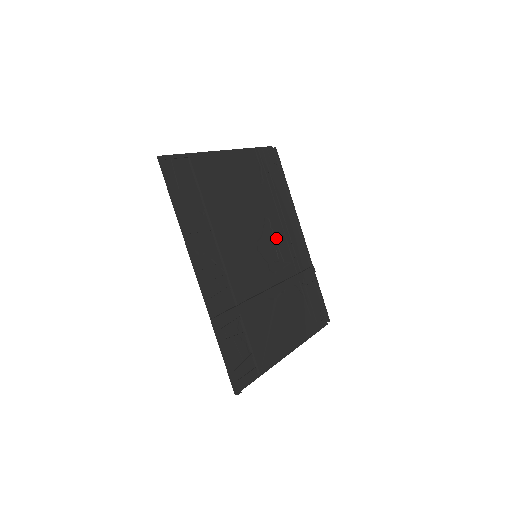
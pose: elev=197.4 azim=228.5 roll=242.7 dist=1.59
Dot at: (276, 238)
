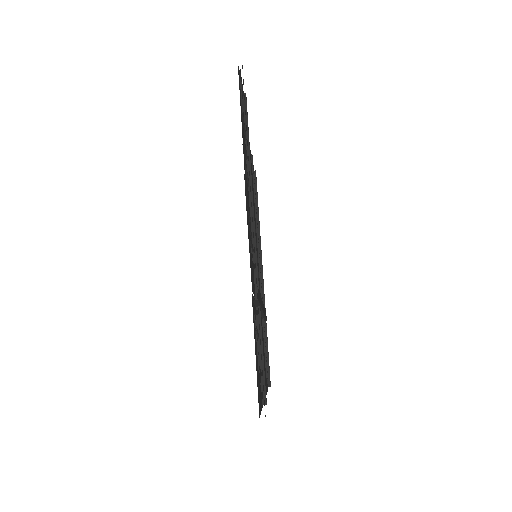
Dot at: (257, 255)
